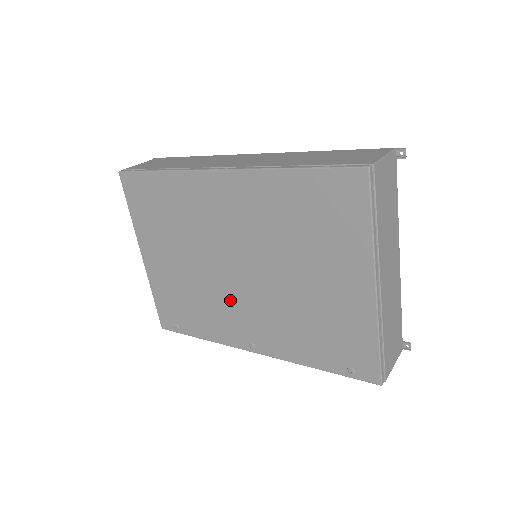
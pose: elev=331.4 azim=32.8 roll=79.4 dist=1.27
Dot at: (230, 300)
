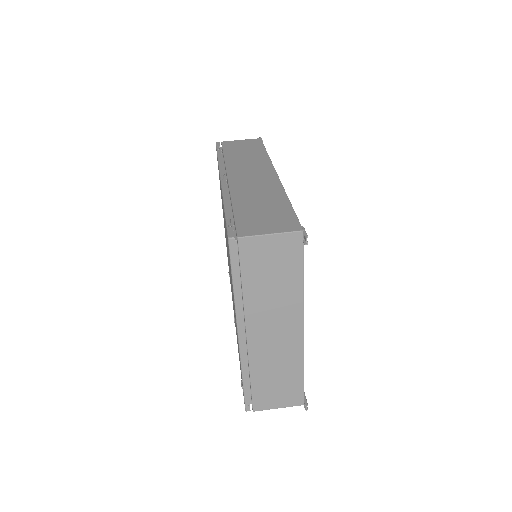
Dot at: occluded
